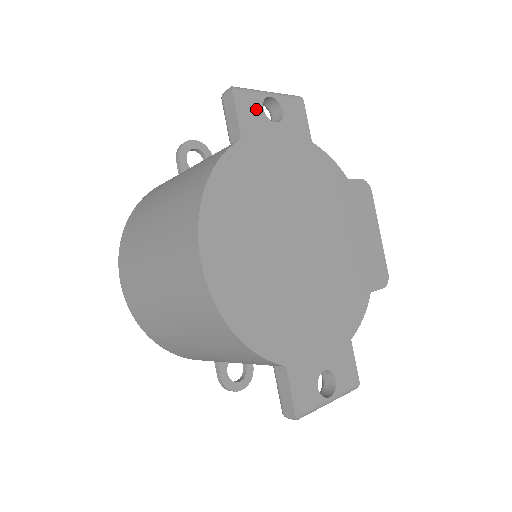
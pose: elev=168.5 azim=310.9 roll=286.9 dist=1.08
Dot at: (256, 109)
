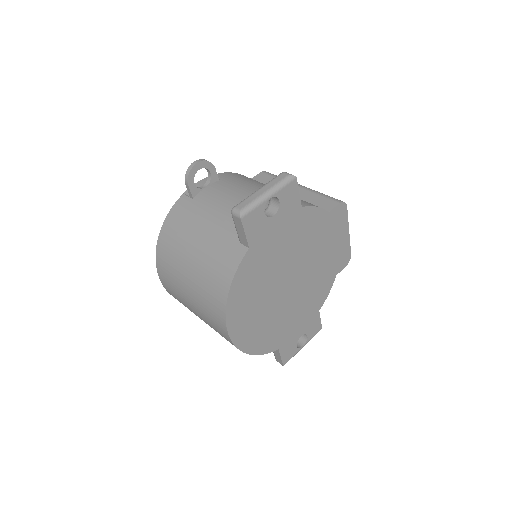
Dot at: (259, 218)
